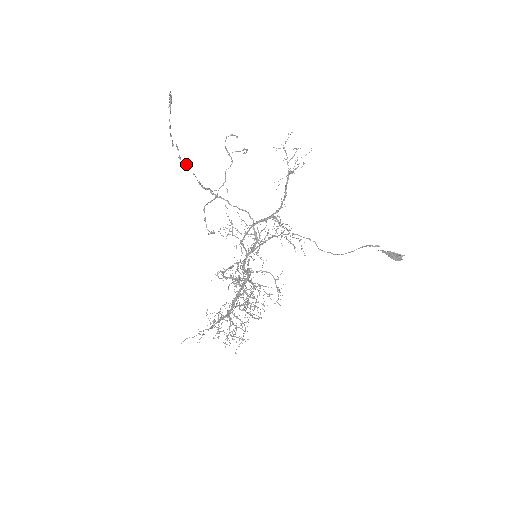
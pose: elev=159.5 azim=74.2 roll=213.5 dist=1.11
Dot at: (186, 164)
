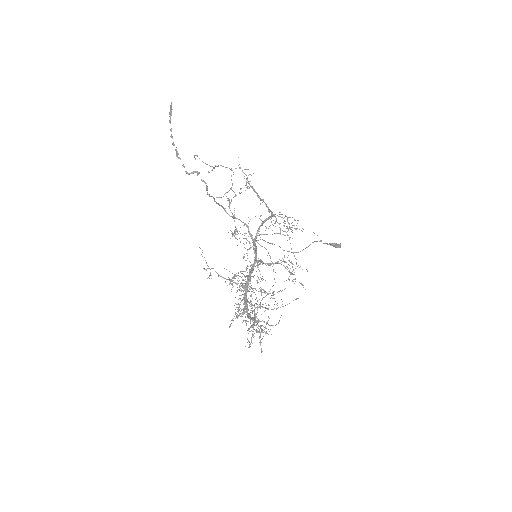
Dot at: (193, 171)
